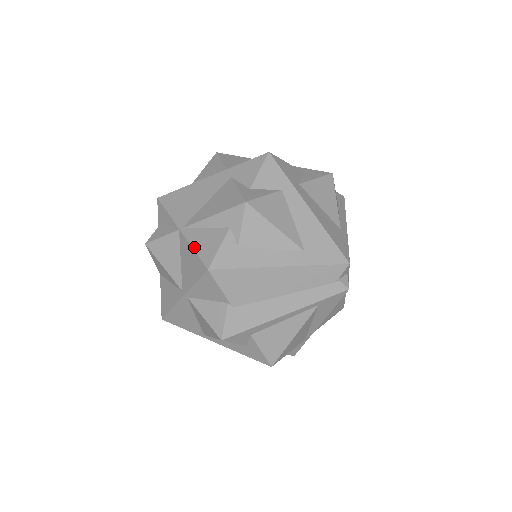
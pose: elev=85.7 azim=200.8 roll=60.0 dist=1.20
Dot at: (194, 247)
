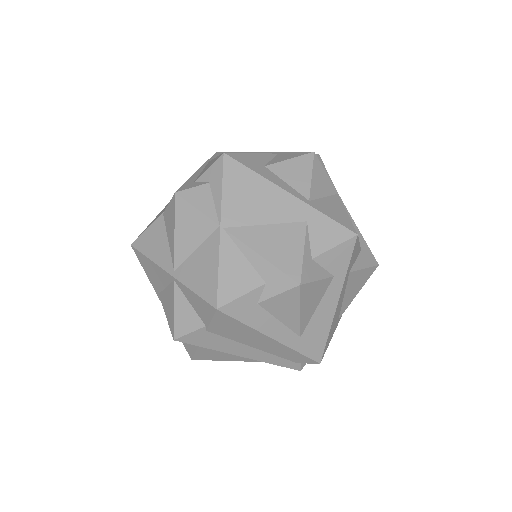
Dot at: (221, 267)
